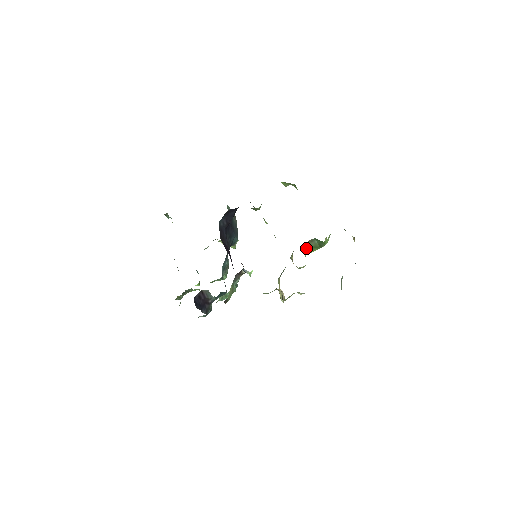
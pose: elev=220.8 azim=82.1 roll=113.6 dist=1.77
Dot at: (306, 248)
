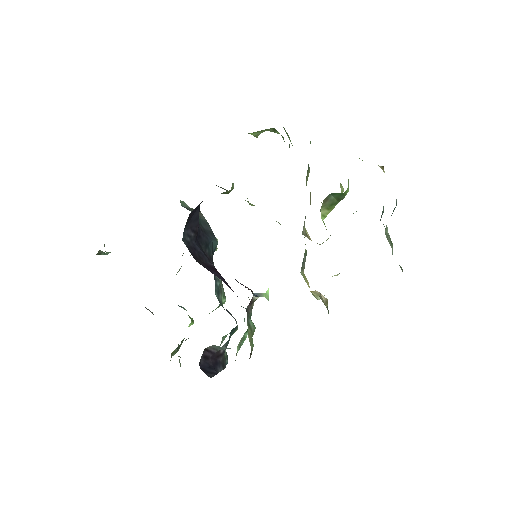
Dot at: occluded
